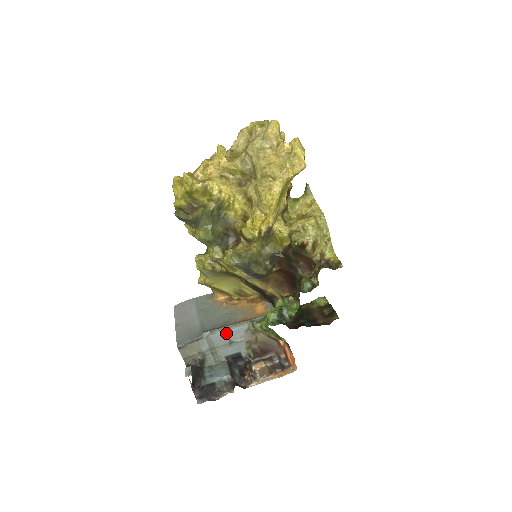
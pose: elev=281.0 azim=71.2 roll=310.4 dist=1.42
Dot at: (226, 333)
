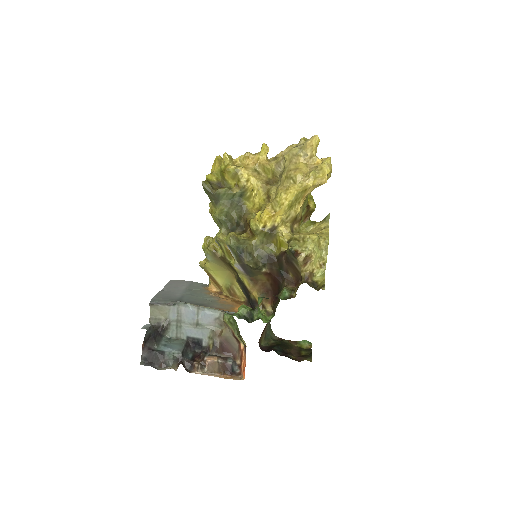
Dot at: (197, 312)
